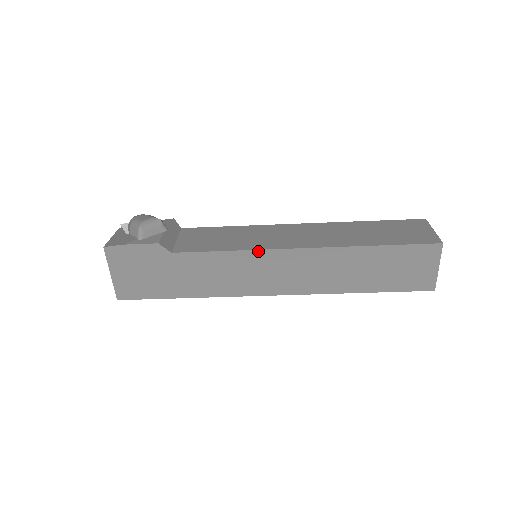
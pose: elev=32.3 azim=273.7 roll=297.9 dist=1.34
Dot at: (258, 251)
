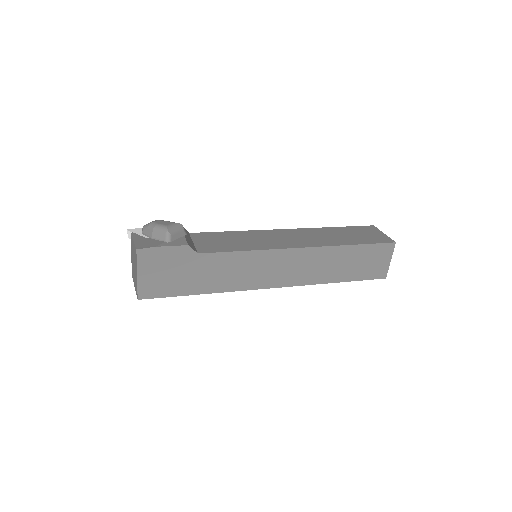
Dot at: (269, 251)
